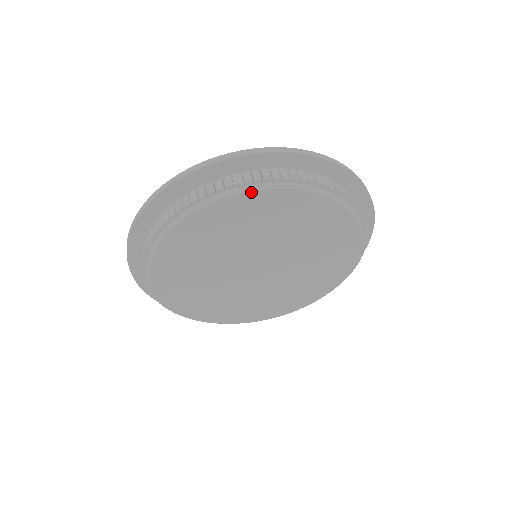
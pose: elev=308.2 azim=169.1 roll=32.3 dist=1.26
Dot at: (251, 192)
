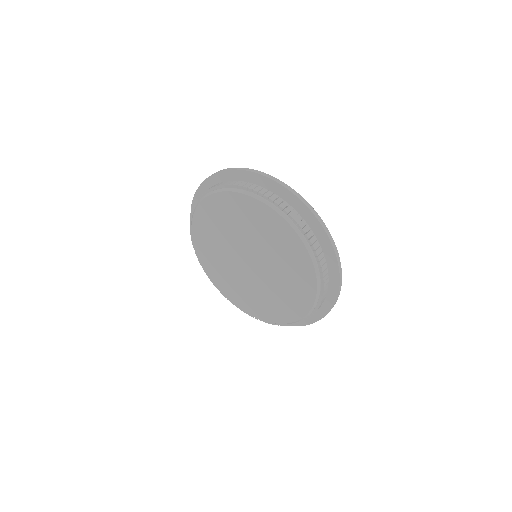
Dot at: (278, 213)
